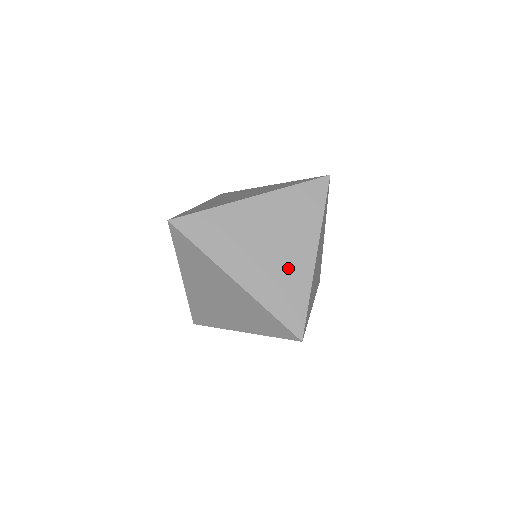
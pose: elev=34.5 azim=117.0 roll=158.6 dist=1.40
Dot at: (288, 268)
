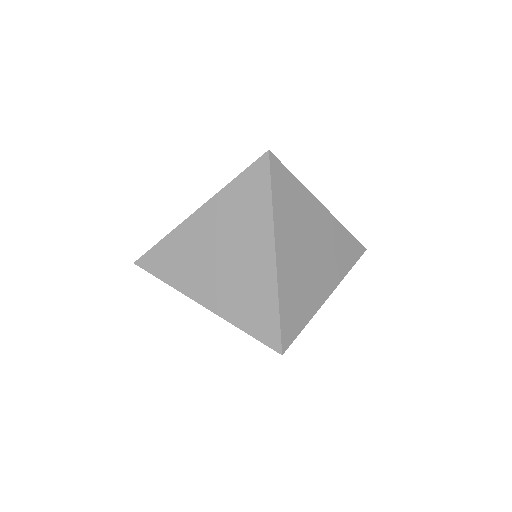
Dot at: (310, 284)
